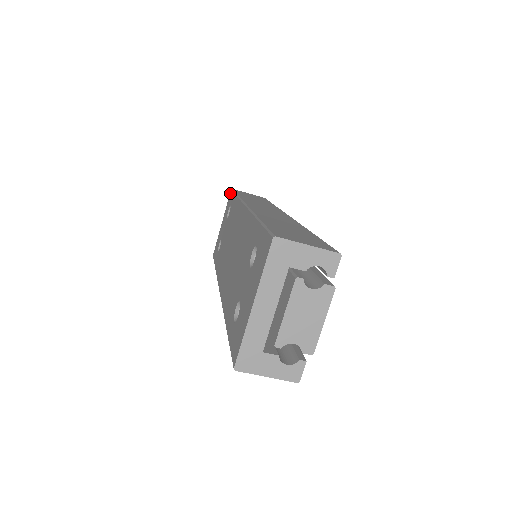
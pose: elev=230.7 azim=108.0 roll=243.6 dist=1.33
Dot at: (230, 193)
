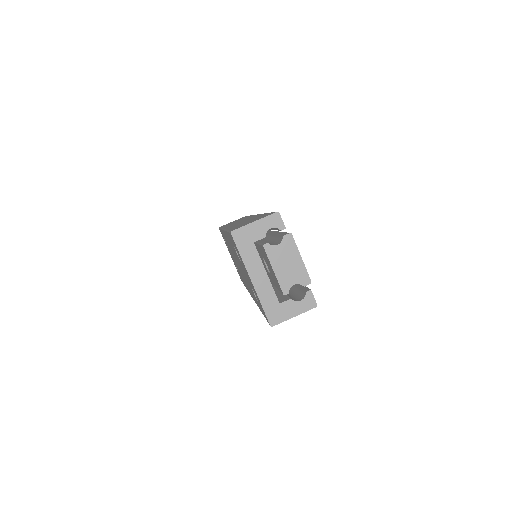
Dot at: (220, 231)
